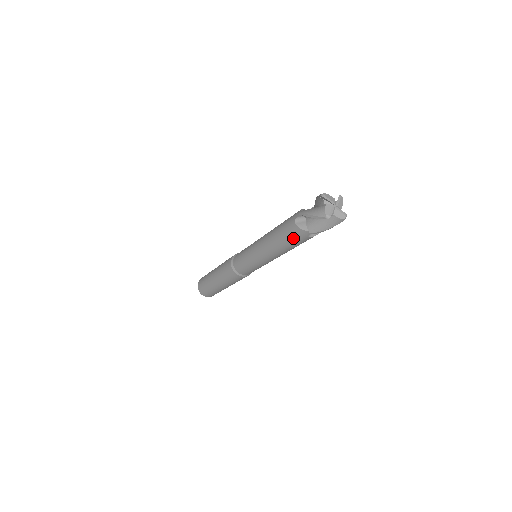
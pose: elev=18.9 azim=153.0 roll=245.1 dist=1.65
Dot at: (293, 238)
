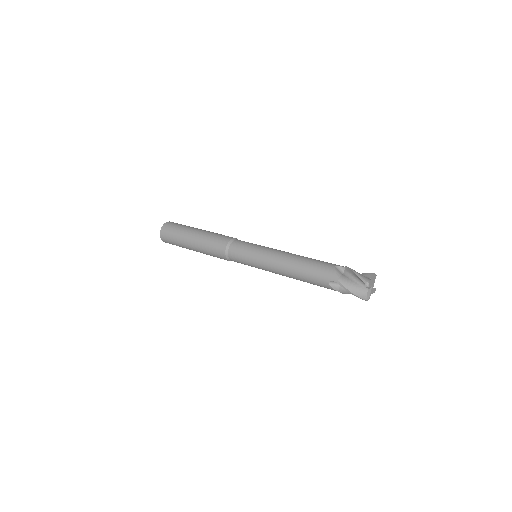
Dot at: (320, 286)
